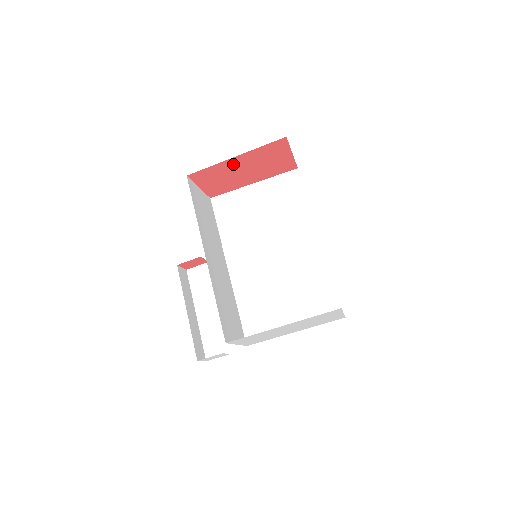
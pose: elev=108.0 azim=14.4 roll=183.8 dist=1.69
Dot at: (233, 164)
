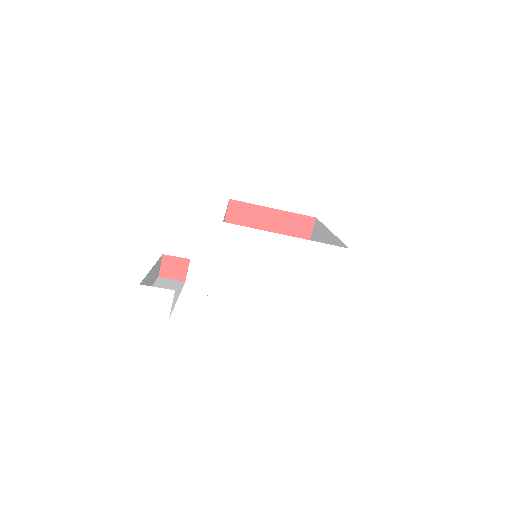
Dot at: (265, 217)
